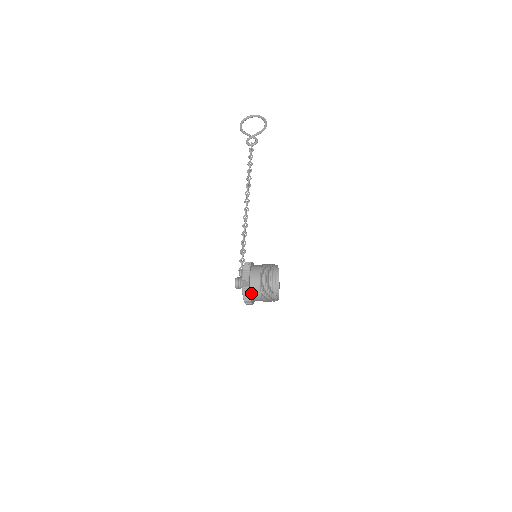
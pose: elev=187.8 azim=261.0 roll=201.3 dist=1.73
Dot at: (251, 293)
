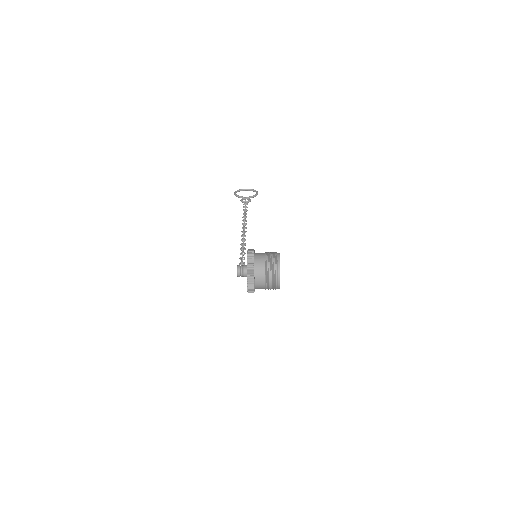
Dot at: (255, 271)
